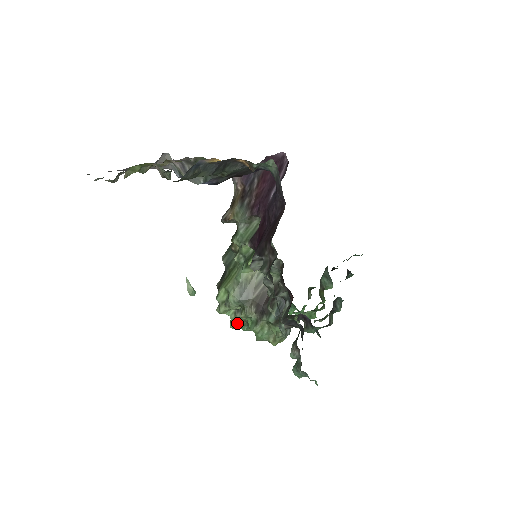
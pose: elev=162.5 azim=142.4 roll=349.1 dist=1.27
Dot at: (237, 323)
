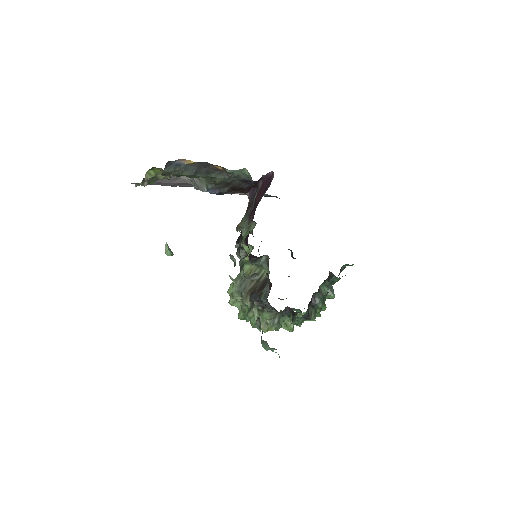
Dot at: (242, 314)
